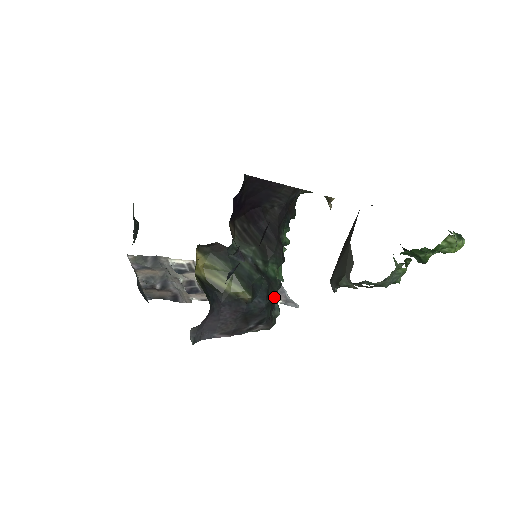
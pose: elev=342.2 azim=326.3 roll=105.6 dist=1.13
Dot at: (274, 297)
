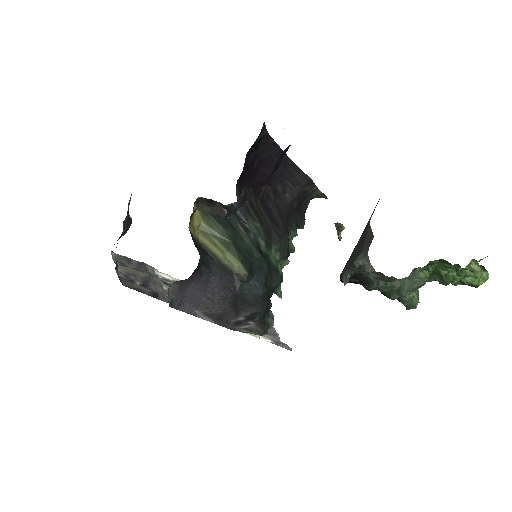
Dot at: (265, 335)
